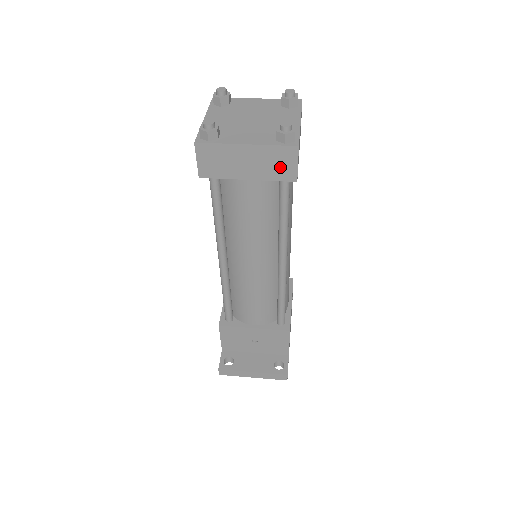
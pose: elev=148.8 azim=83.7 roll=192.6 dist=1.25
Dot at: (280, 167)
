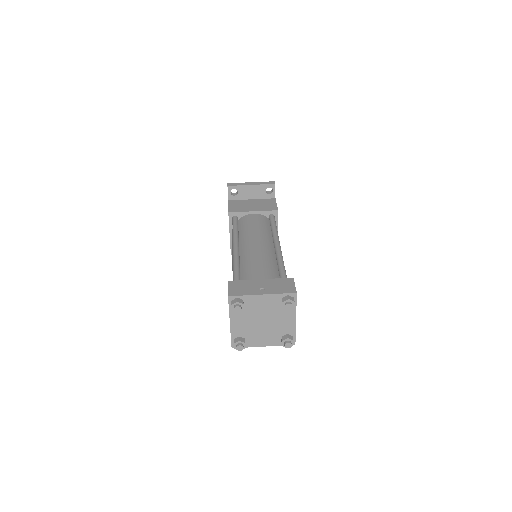
Dot at: occluded
